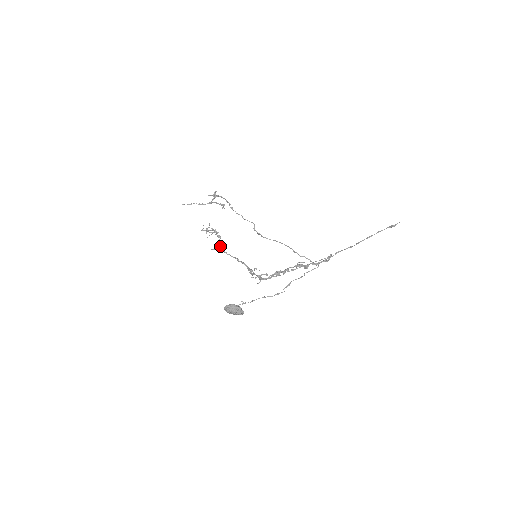
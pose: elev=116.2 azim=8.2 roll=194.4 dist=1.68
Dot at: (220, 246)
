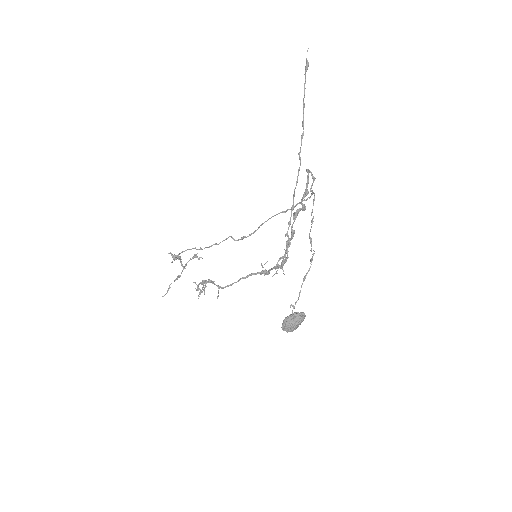
Dot at: occluded
